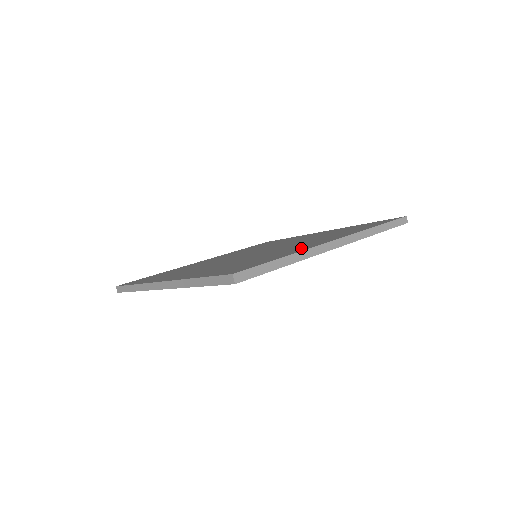
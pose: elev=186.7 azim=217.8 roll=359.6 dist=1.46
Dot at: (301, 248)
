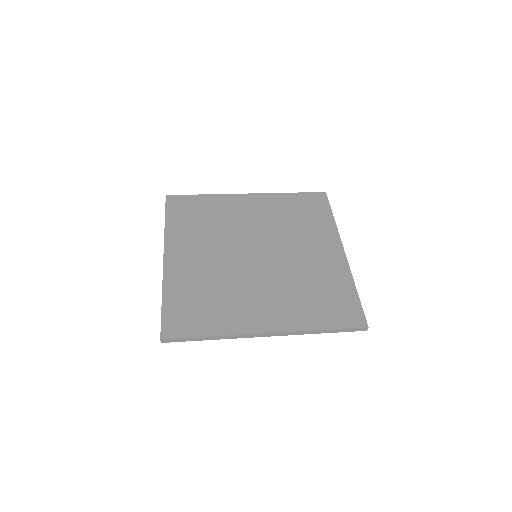
Dot at: (336, 266)
